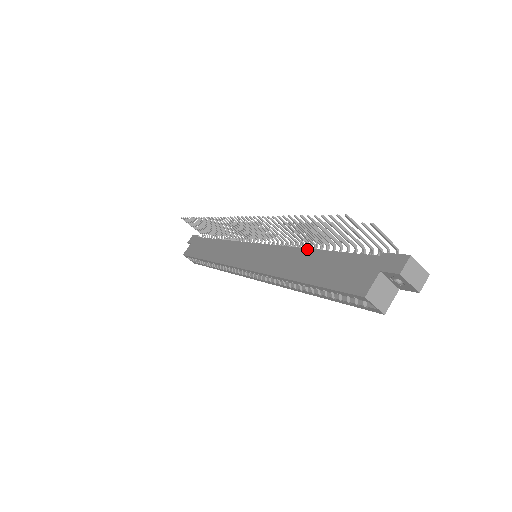
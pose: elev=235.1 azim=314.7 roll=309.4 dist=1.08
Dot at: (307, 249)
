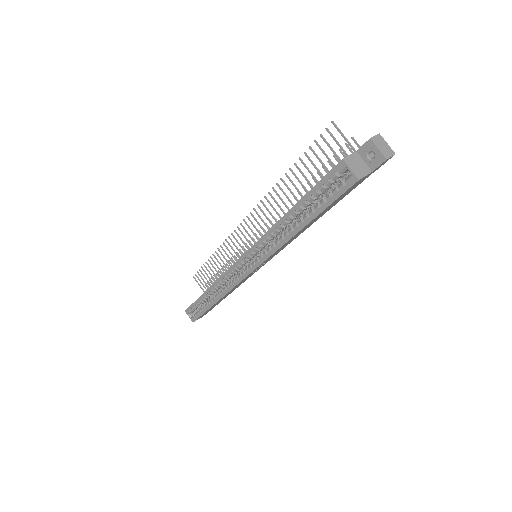
Dot at: occluded
